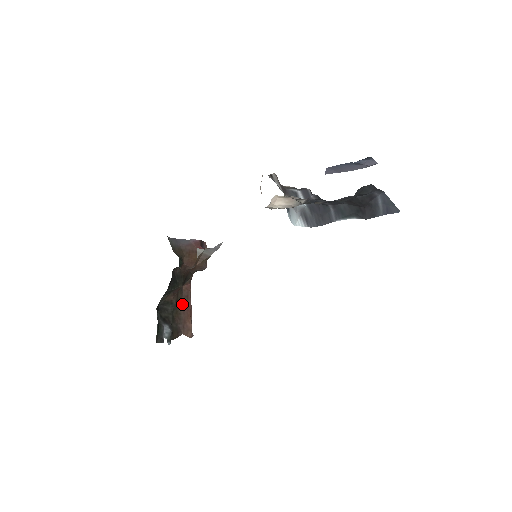
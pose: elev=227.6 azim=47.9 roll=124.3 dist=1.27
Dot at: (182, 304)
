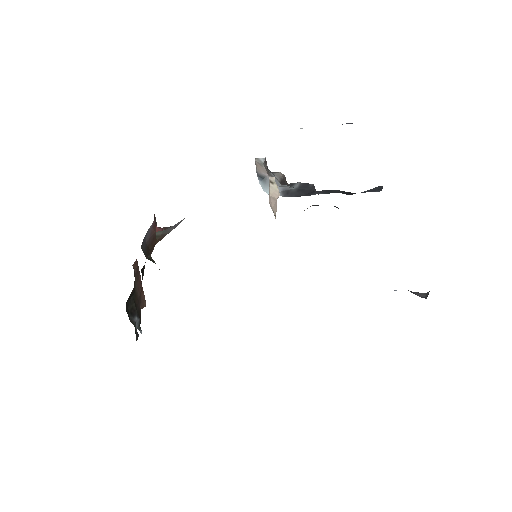
Dot at: (136, 283)
